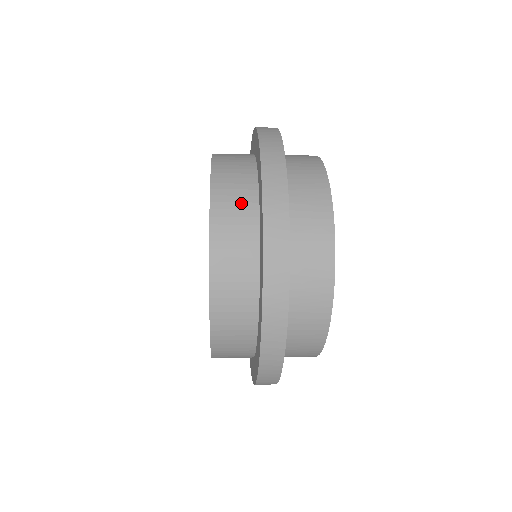
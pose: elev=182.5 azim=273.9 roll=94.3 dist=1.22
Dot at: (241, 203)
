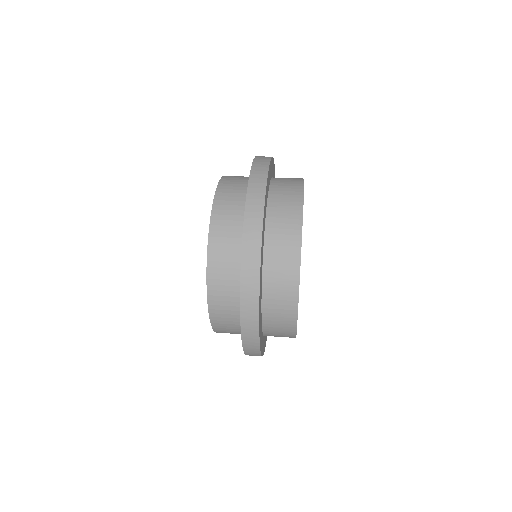
Dot at: (229, 281)
